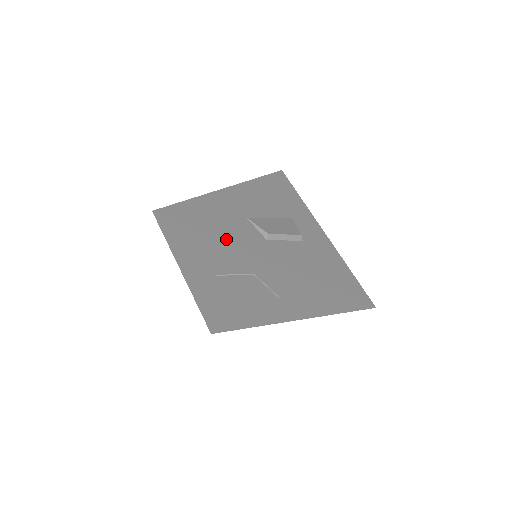
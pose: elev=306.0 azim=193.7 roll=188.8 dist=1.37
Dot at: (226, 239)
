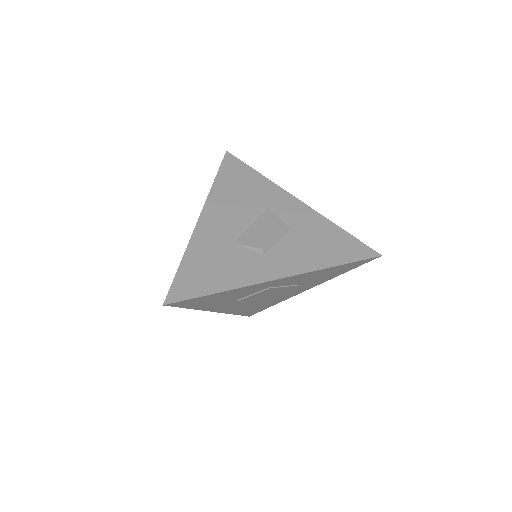
Dot at: (234, 284)
